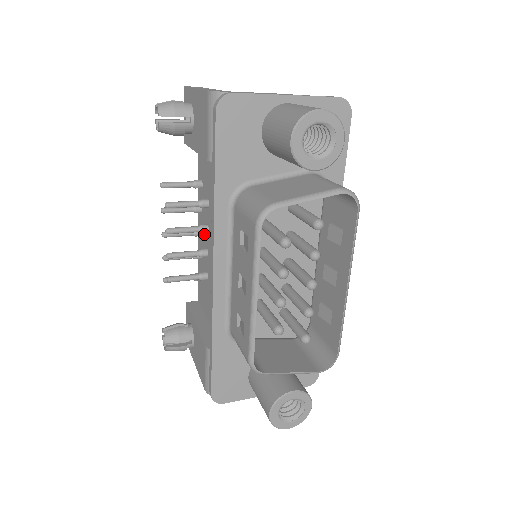
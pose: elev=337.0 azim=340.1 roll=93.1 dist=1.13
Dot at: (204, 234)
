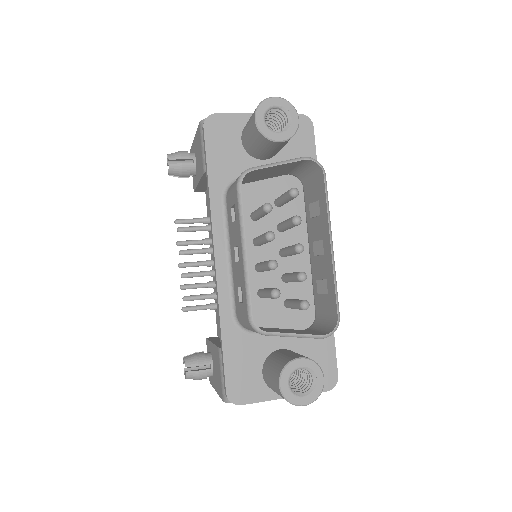
Dot at: occluded
